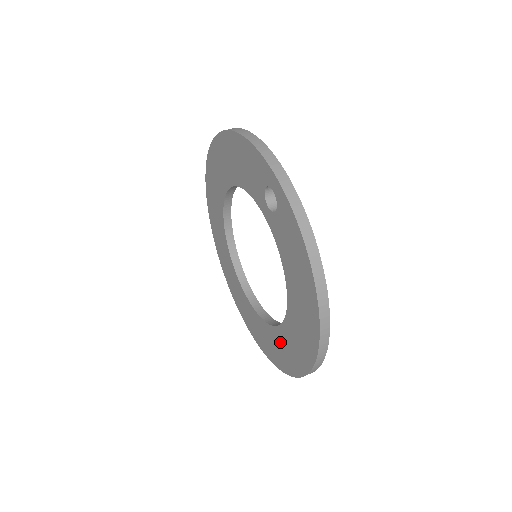
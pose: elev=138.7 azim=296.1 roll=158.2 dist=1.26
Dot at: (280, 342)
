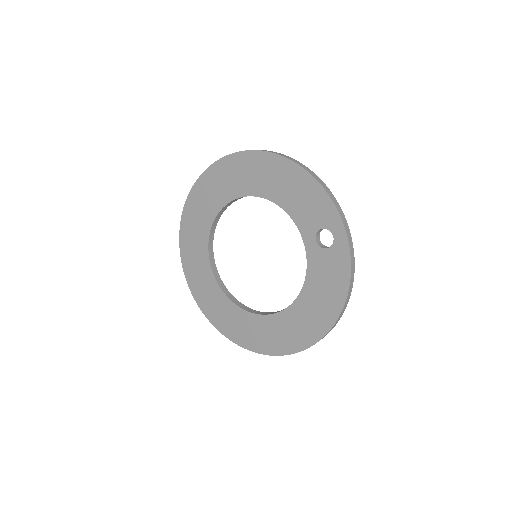
Dot at: (252, 325)
